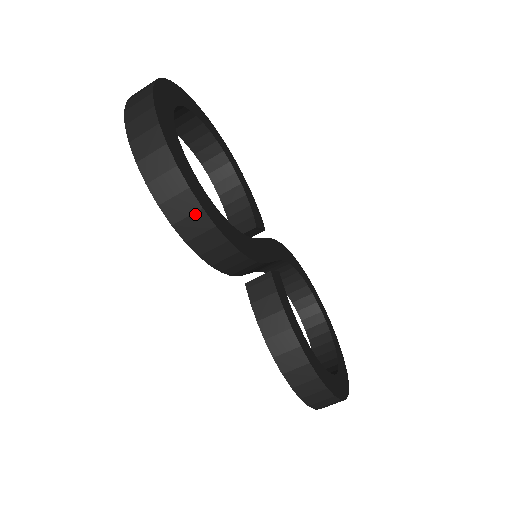
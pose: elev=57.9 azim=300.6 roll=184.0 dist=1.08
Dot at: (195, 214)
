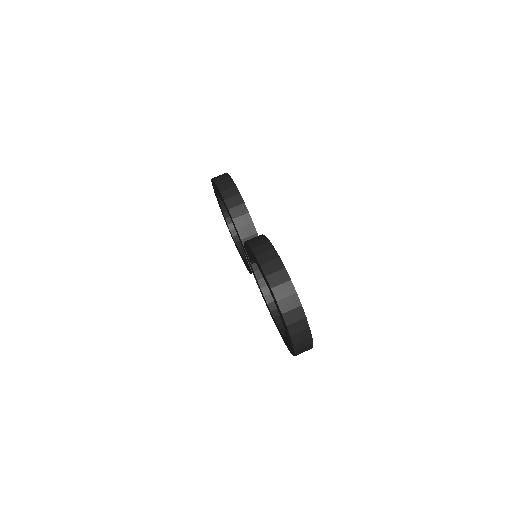
Dot at: (229, 182)
